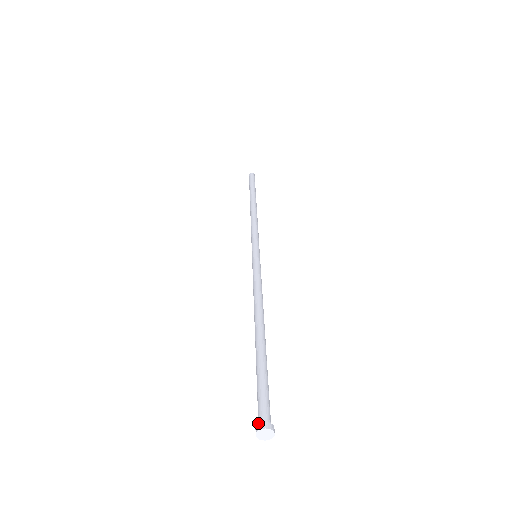
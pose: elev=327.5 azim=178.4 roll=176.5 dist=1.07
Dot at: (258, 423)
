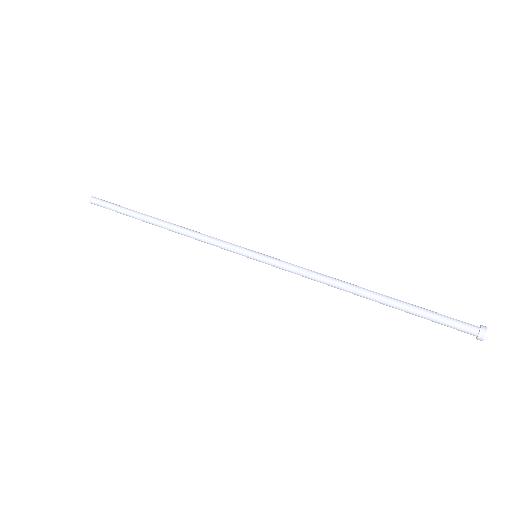
Dot at: (475, 330)
